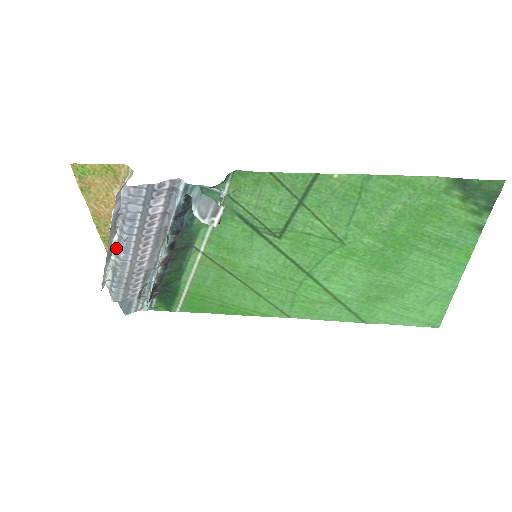
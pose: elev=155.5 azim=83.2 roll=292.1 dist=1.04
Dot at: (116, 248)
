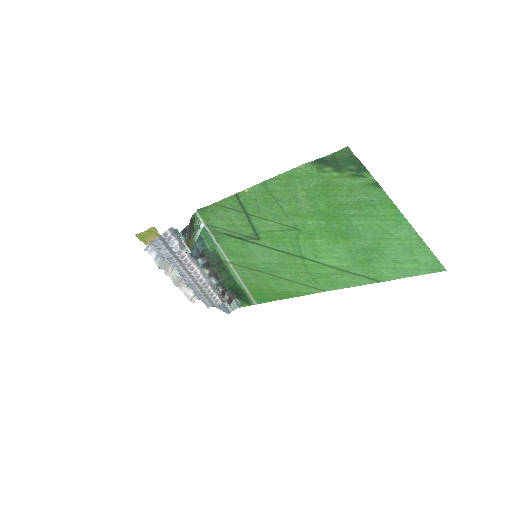
Dot at: (180, 276)
